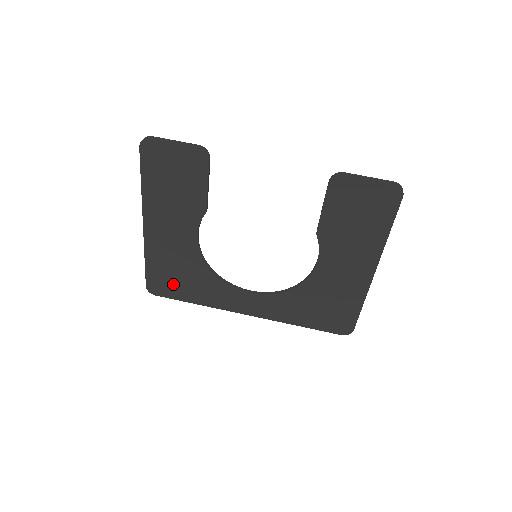
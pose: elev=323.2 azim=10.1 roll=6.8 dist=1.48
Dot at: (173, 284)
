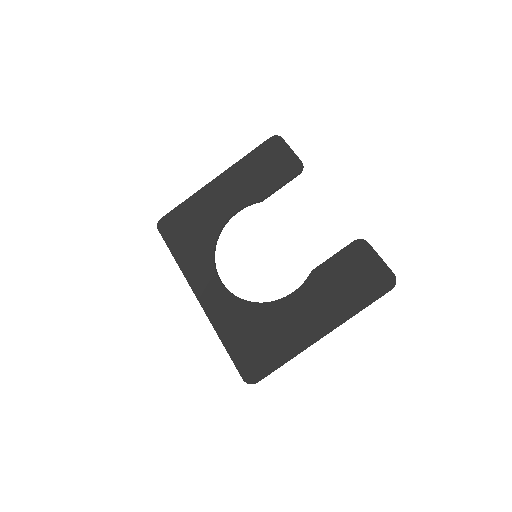
Dot at: (180, 231)
